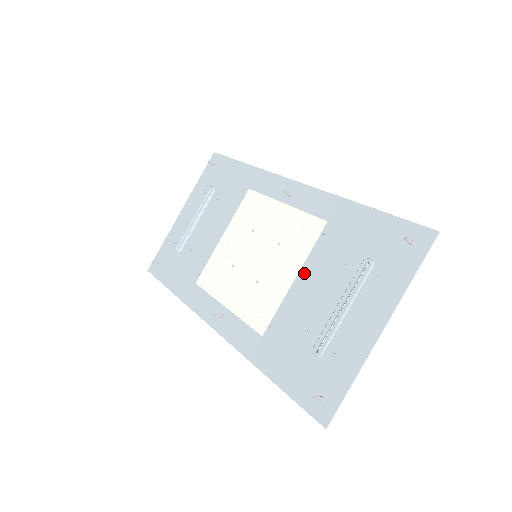
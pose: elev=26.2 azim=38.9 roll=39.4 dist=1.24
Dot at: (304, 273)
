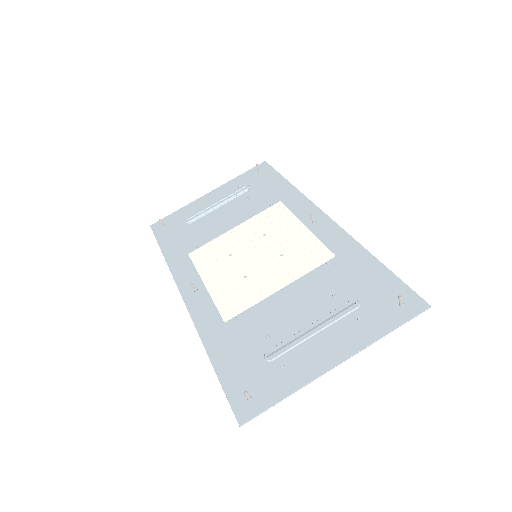
Dot at: (292, 288)
